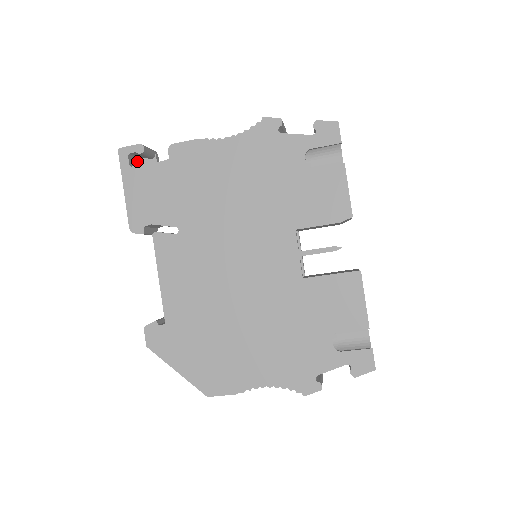
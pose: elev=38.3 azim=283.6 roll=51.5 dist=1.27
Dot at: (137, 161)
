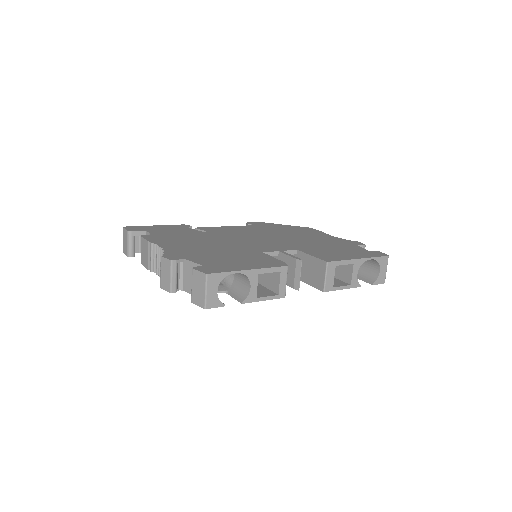
Dot at: occluded
